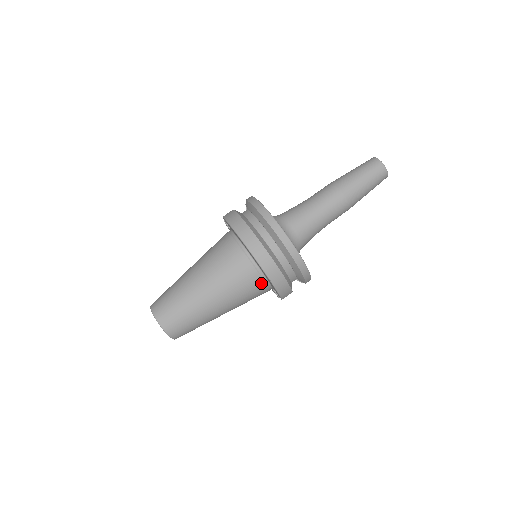
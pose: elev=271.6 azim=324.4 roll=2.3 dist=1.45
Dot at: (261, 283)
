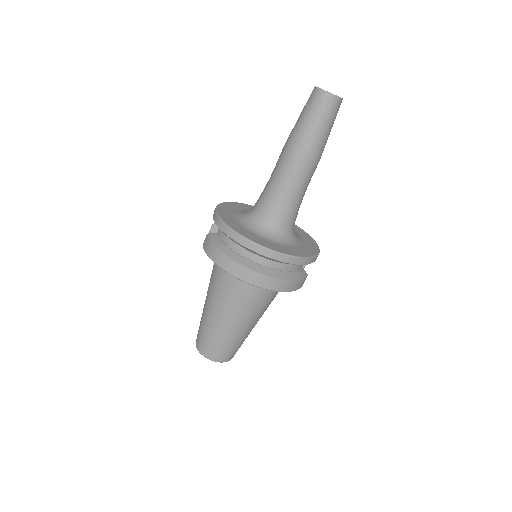
Dot at: occluded
